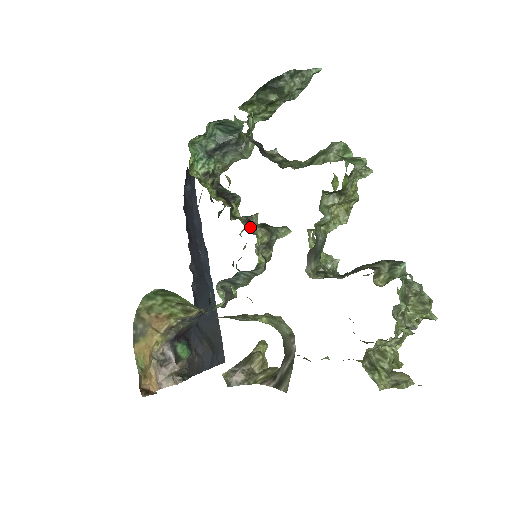
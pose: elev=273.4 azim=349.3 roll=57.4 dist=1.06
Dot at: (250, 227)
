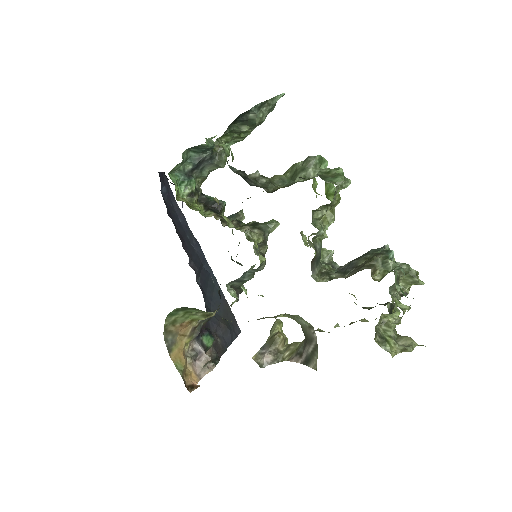
Dot at: (245, 235)
